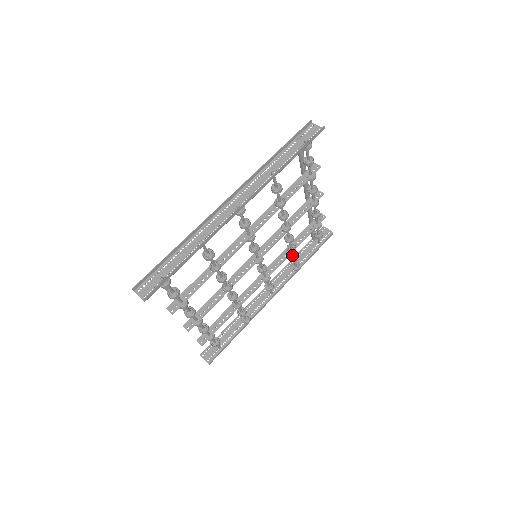
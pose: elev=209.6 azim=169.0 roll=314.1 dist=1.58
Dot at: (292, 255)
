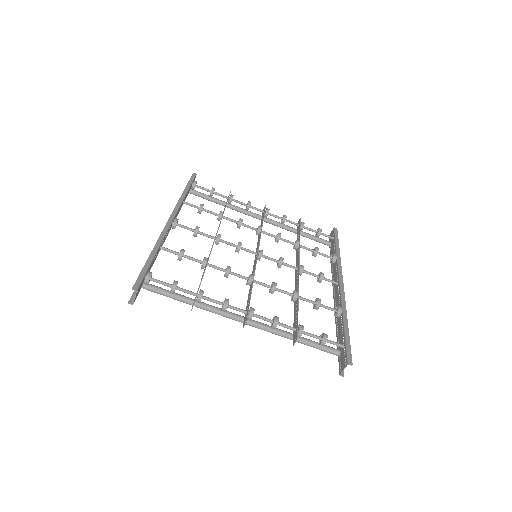
Dot at: (308, 250)
